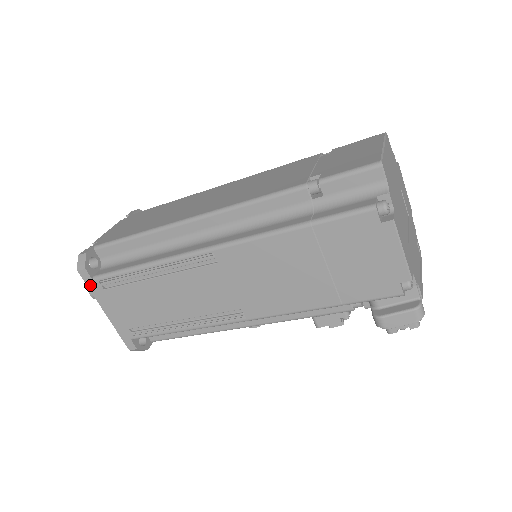
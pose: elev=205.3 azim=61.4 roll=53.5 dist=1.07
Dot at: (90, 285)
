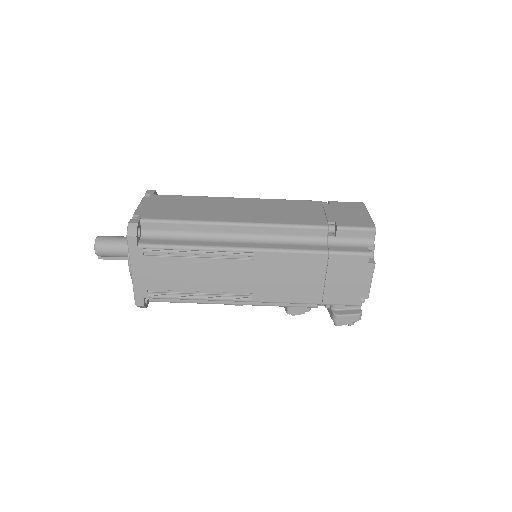
Dot at: (132, 249)
